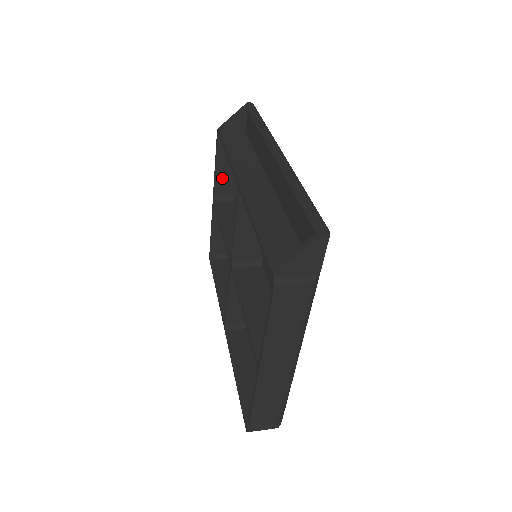
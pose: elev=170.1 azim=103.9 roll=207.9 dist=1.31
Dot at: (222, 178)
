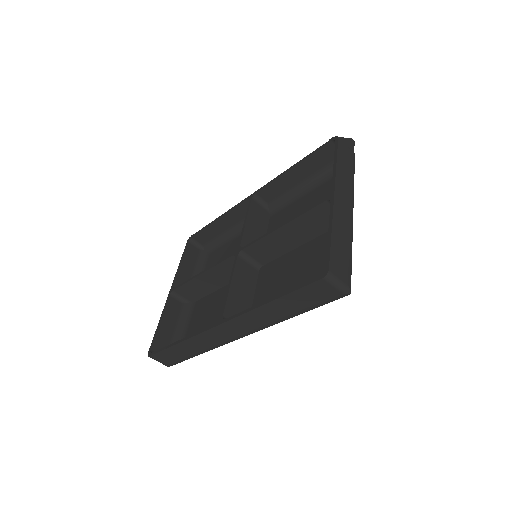
Dot at: (183, 275)
